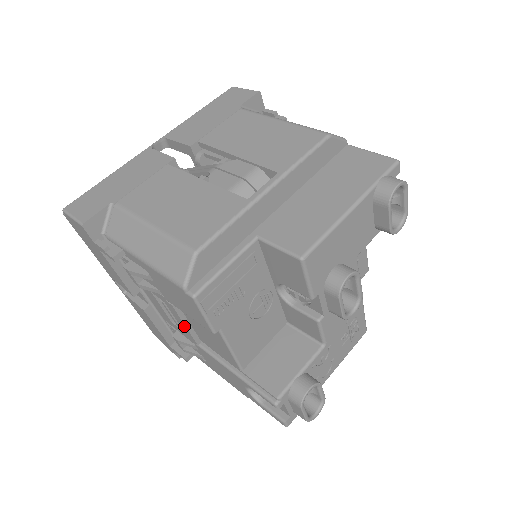
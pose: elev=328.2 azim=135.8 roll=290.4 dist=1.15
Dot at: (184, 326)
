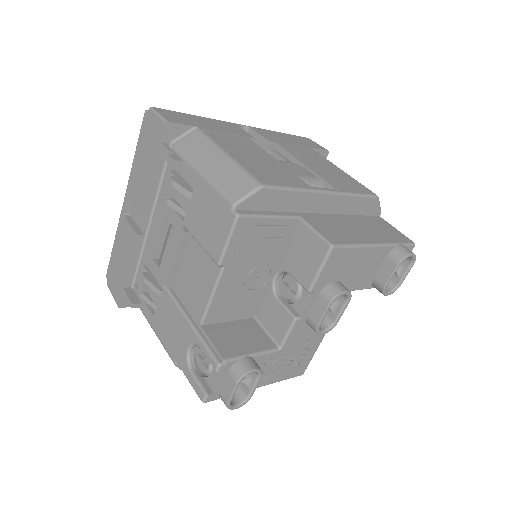
Dot at: (174, 261)
